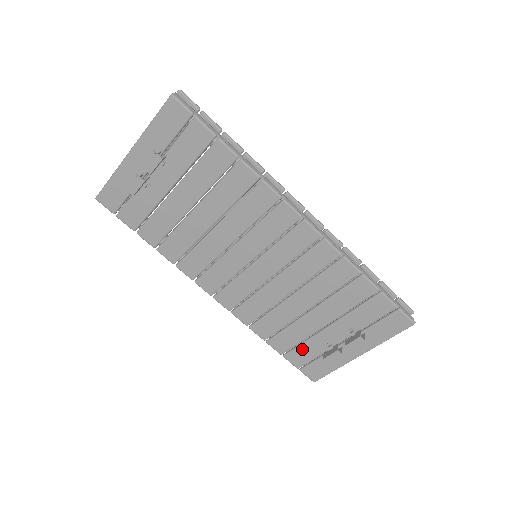
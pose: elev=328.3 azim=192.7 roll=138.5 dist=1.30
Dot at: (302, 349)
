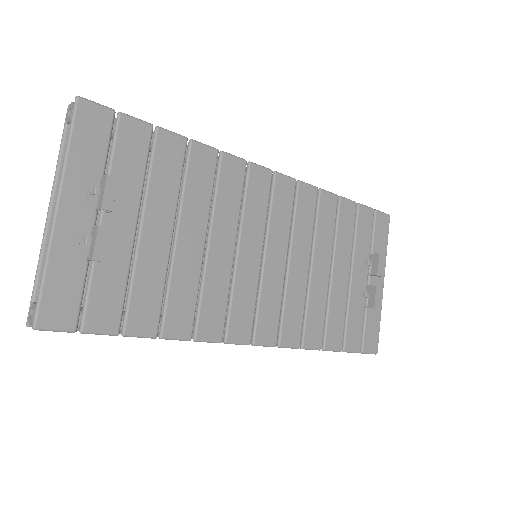
Dot at: (350, 324)
